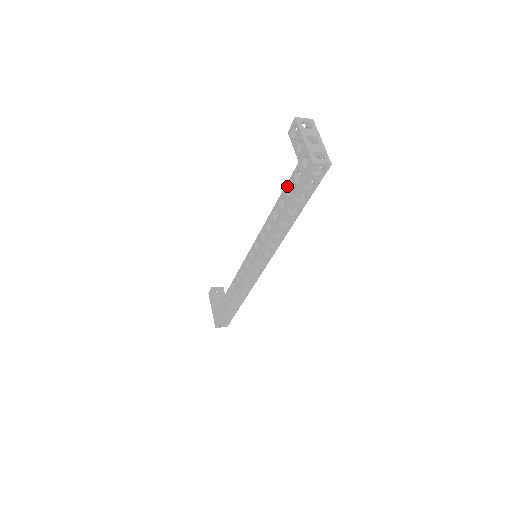
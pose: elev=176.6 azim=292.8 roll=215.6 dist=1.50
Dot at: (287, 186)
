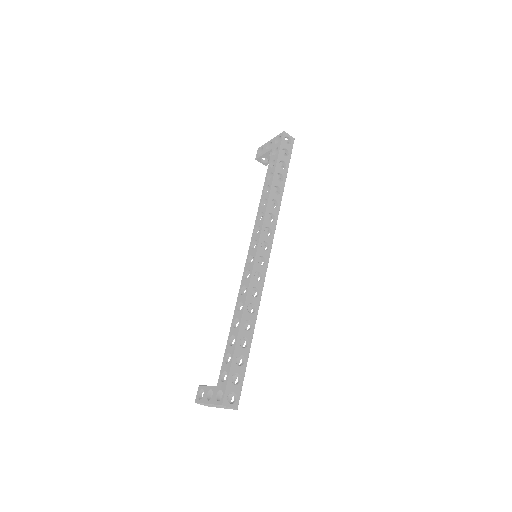
Dot at: (269, 166)
